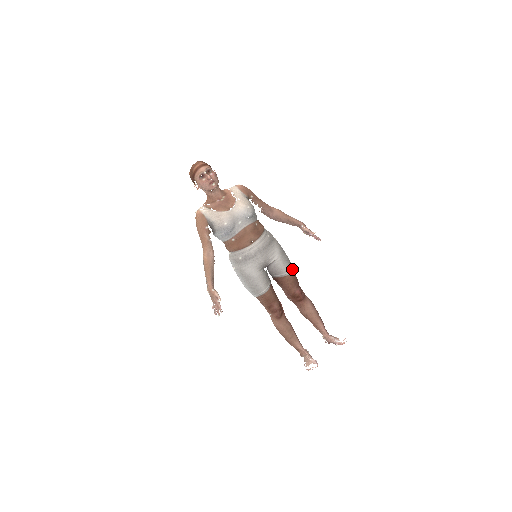
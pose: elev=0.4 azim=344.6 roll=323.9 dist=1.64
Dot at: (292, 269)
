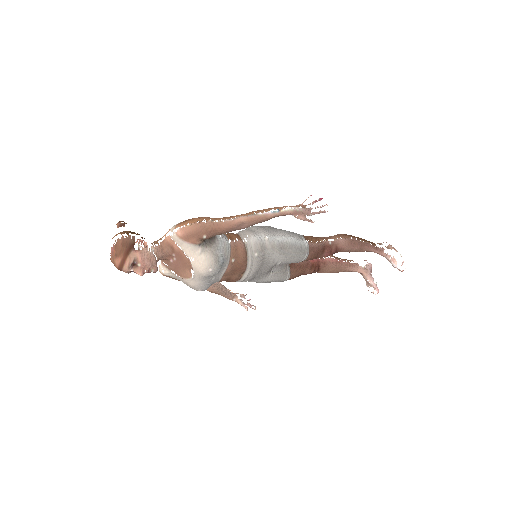
Dot at: (306, 252)
